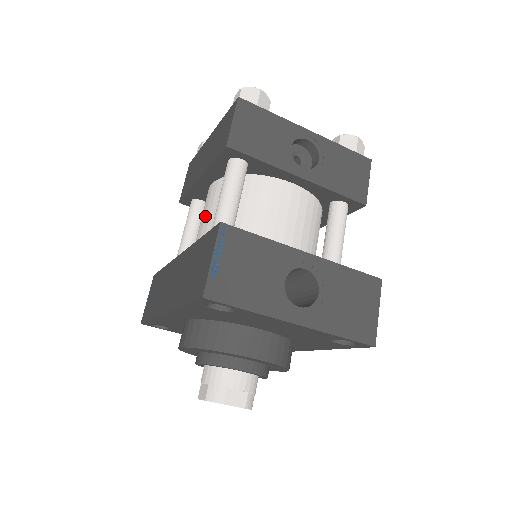
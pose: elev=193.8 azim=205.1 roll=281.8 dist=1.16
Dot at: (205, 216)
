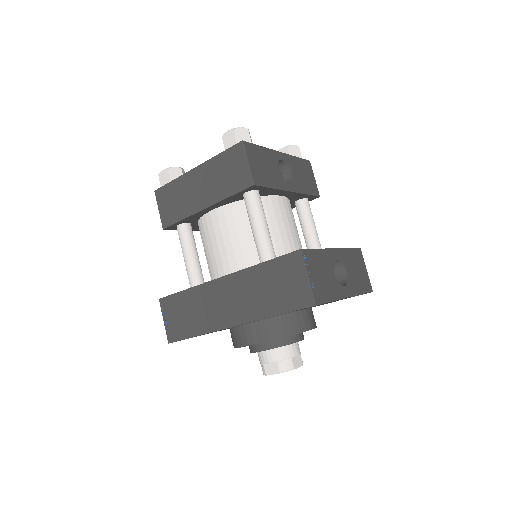
Dot at: (223, 239)
